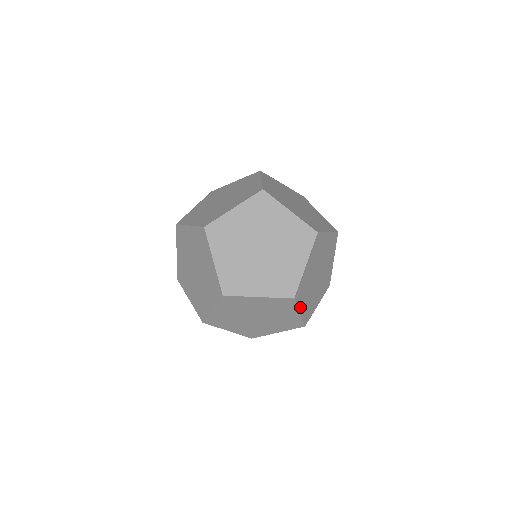
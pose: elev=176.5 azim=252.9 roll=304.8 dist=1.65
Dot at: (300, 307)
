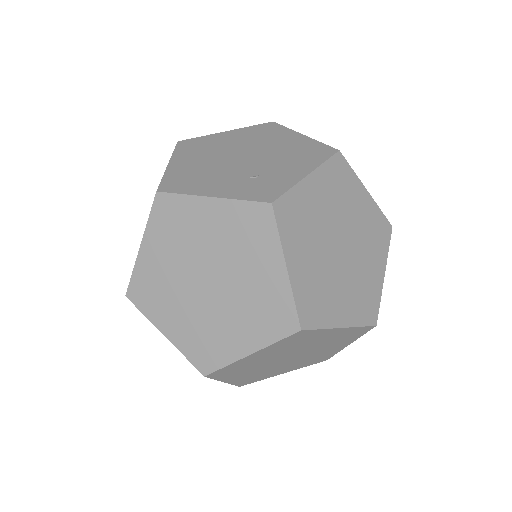
Dot at: (275, 374)
